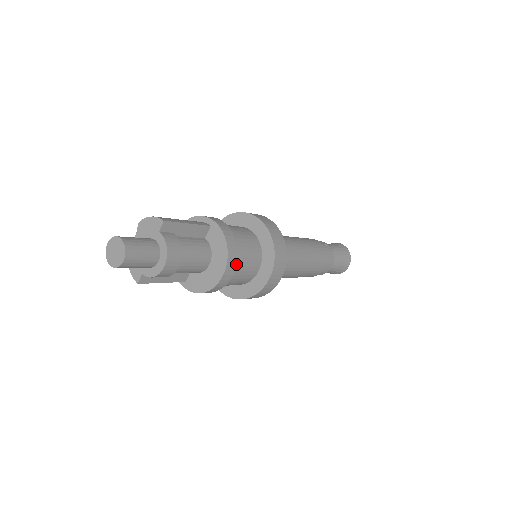
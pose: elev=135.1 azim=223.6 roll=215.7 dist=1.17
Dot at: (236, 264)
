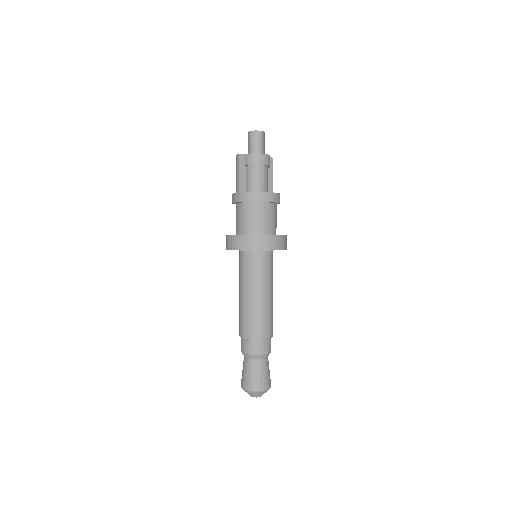
Dot at: (275, 202)
